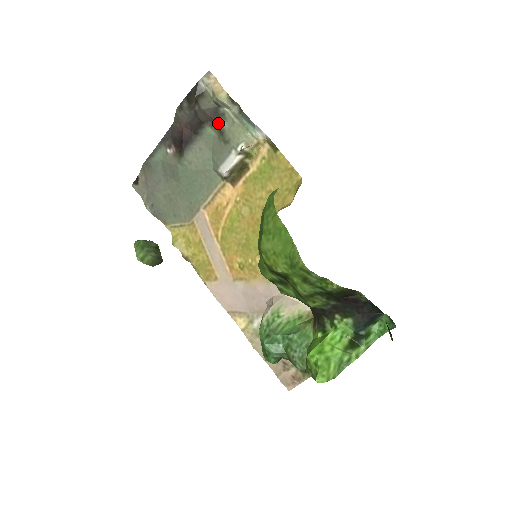
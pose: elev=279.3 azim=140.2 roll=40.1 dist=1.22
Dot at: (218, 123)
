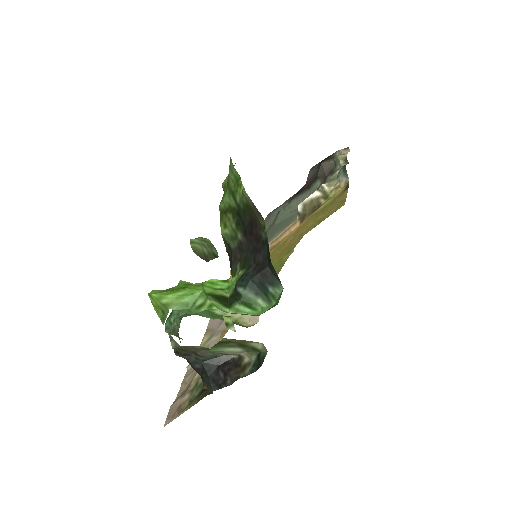
Dot at: (327, 177)
